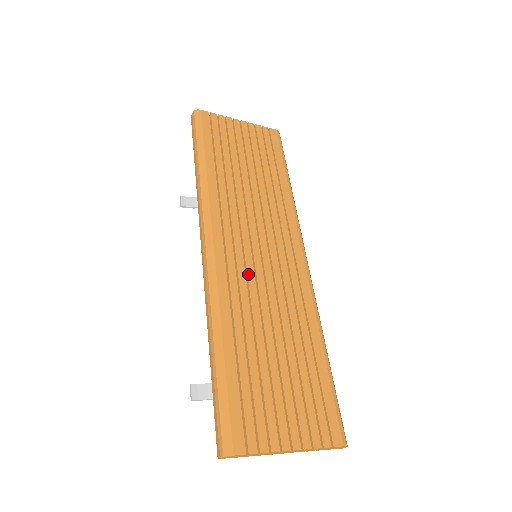
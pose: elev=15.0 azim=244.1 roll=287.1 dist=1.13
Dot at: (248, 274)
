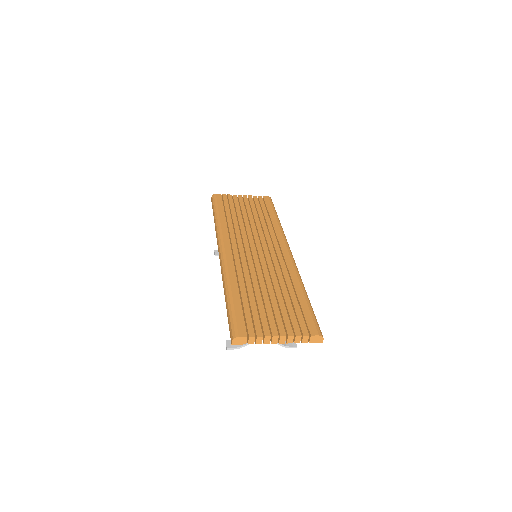
Dot at: (248, 261)
